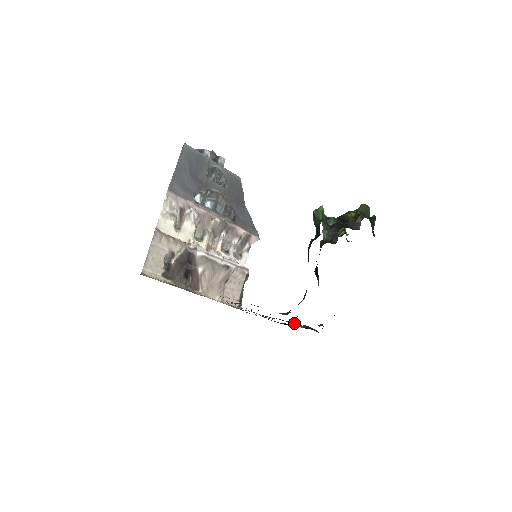
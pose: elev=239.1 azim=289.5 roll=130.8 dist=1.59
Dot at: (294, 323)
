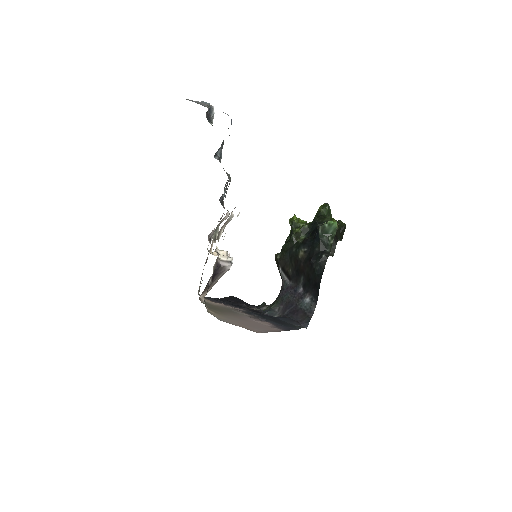
Dot at: occluded
